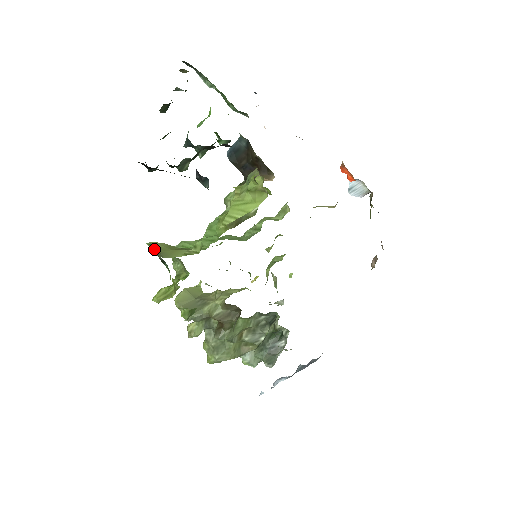
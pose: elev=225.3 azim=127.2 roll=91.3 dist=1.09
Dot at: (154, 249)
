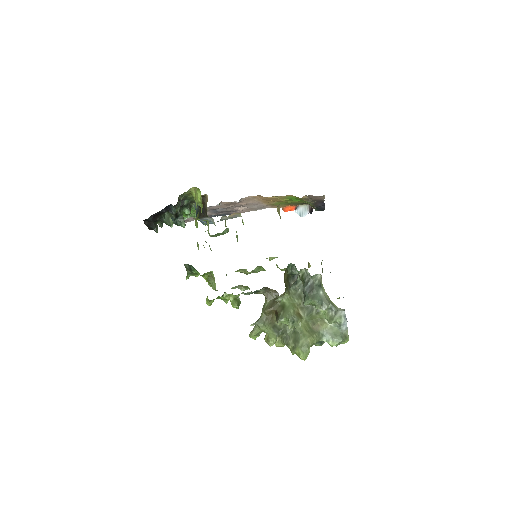
Dot at: (187, 273)
